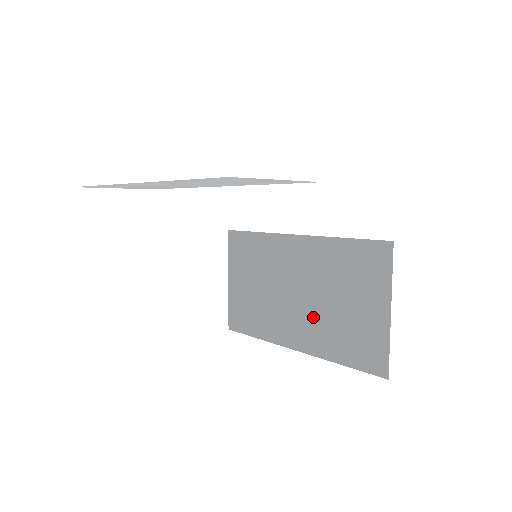
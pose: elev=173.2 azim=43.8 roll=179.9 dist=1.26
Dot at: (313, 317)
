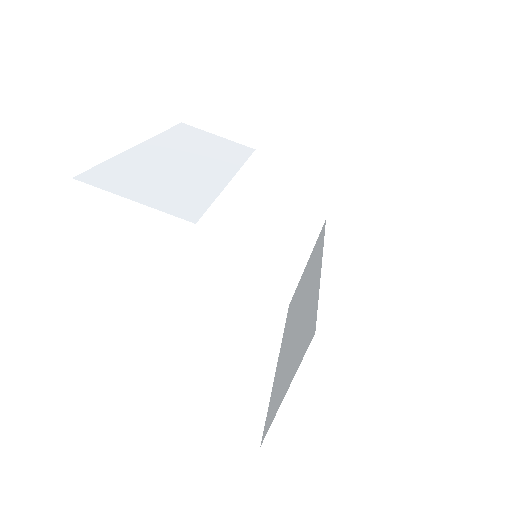
Dot at: (288, 345)
